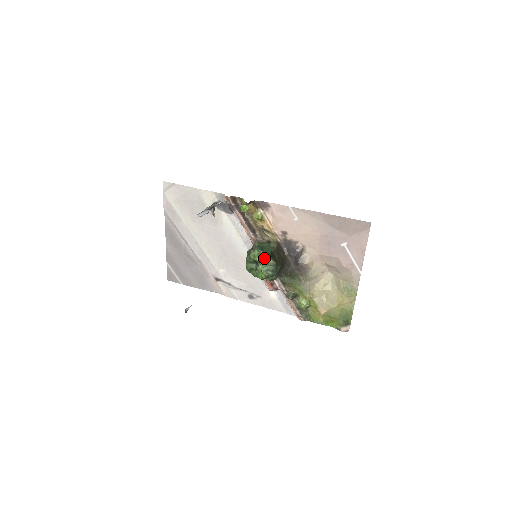
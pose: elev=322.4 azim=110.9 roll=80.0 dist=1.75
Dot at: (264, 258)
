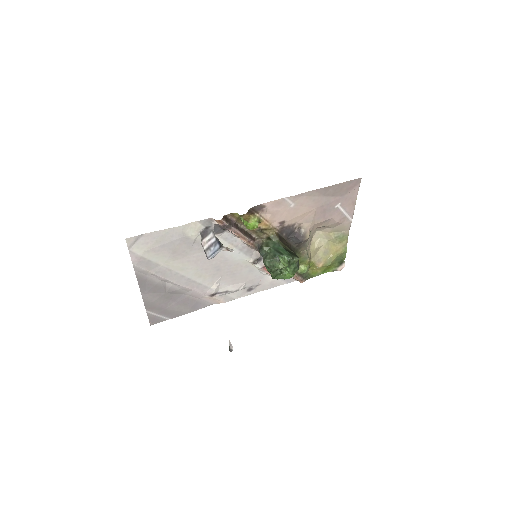
Dot at: (290, 261)
